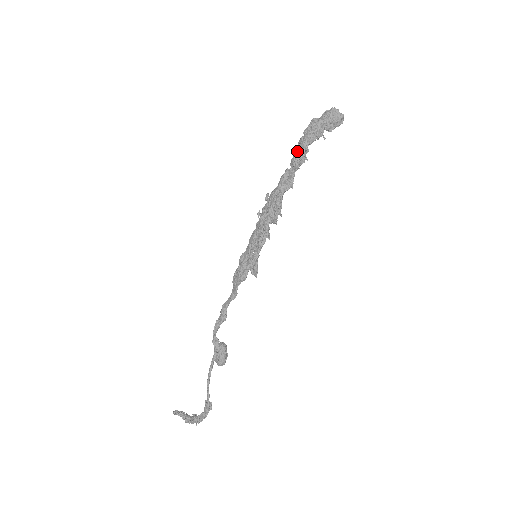
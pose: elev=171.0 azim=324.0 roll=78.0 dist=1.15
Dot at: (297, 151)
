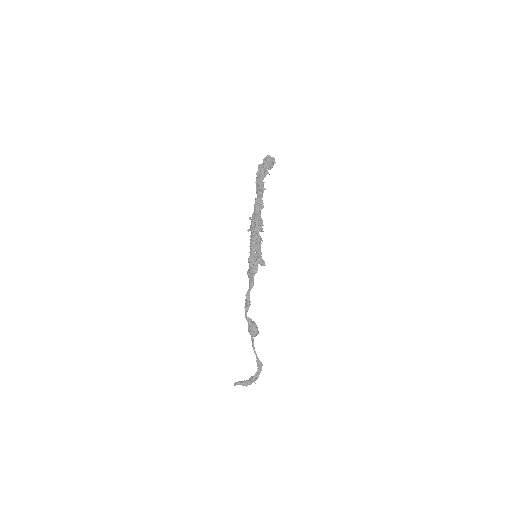
Dot at: (258, 186)
